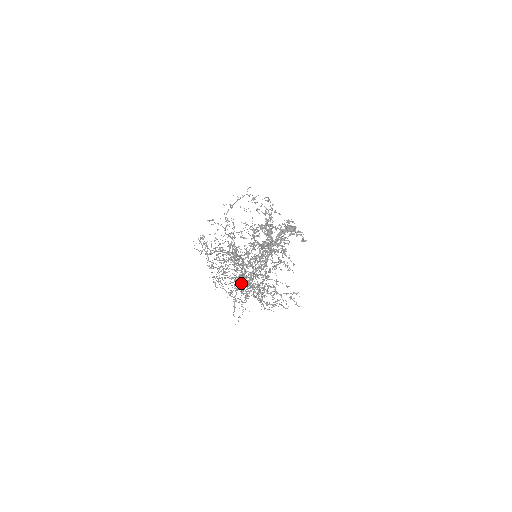
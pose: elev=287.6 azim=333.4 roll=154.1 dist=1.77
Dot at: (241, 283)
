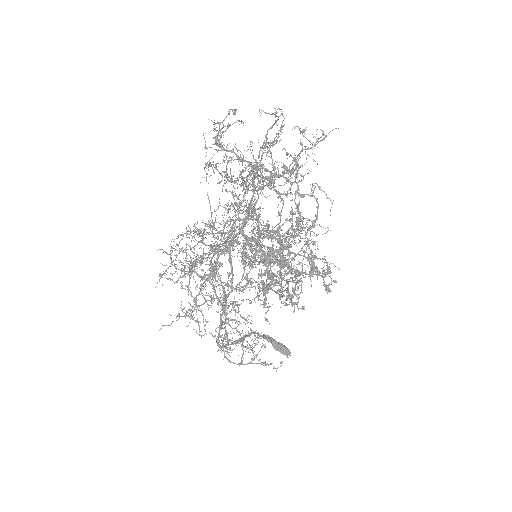
Dot at: (262, 158)
